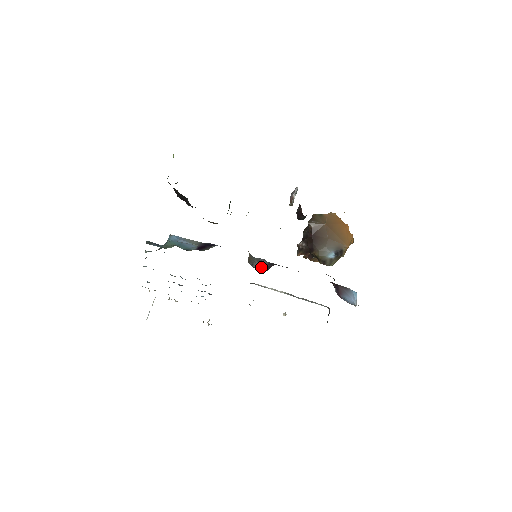
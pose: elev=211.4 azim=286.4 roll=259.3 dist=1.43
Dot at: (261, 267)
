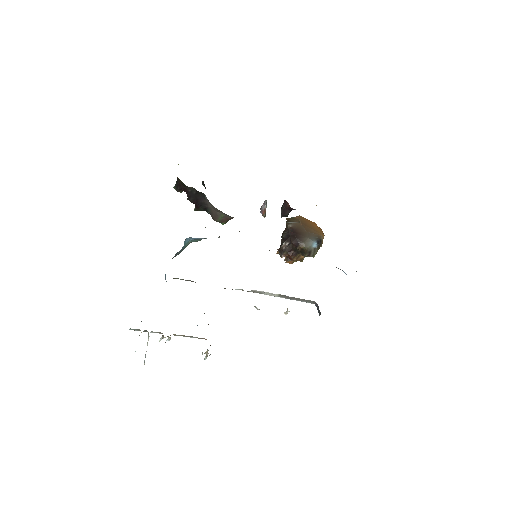
Dot at: occluded
